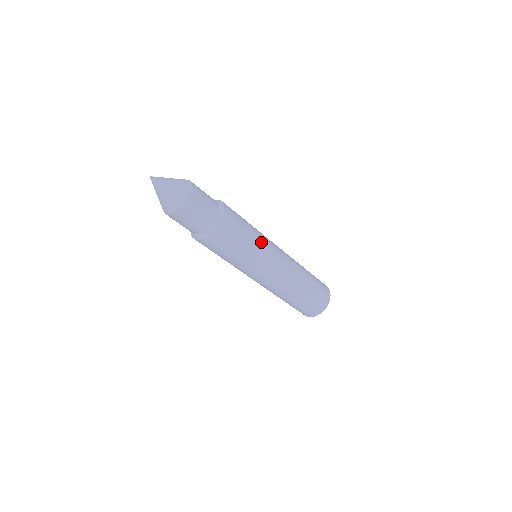
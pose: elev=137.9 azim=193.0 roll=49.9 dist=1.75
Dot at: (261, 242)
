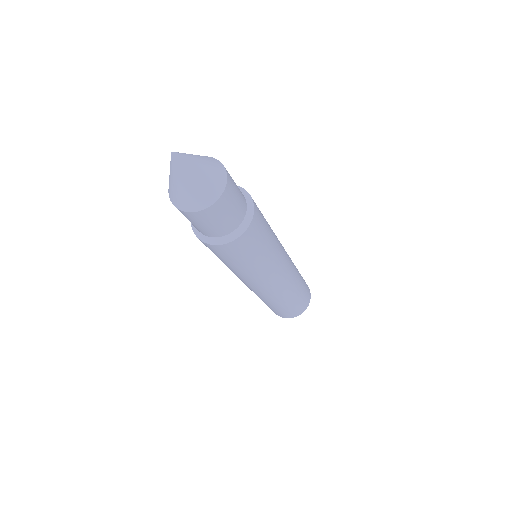
Dot at: (259, 271)
